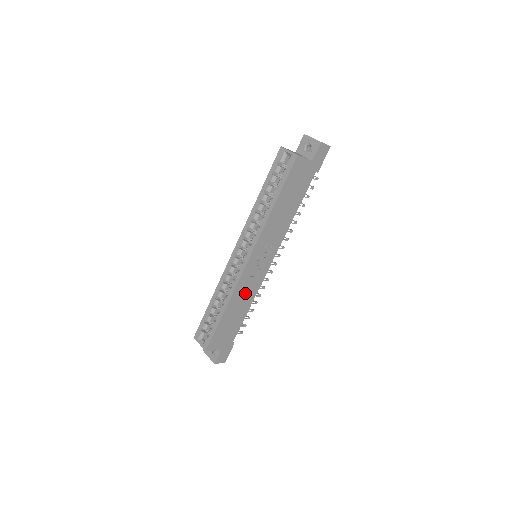
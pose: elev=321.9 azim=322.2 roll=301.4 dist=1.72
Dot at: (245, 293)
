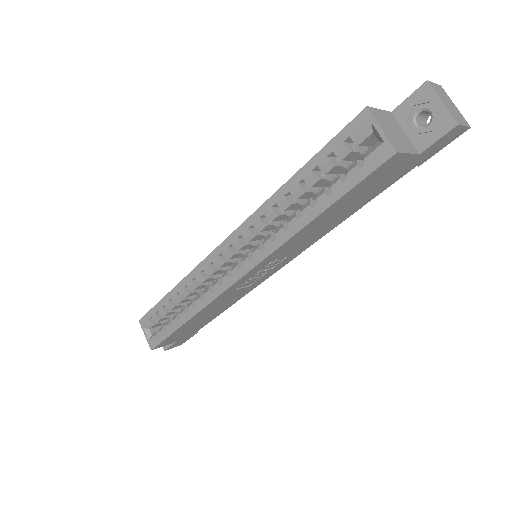
Dot at: (224, 301)
